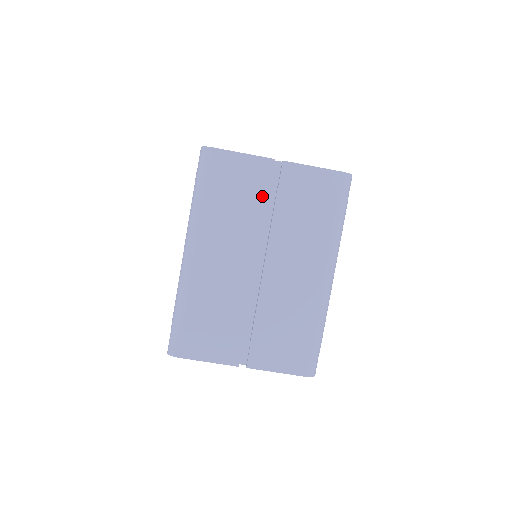
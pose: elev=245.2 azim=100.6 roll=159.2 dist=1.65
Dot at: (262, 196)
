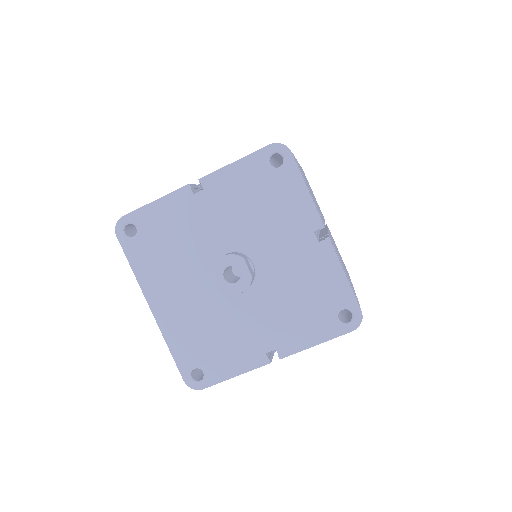
Dot at: (322, 214)
